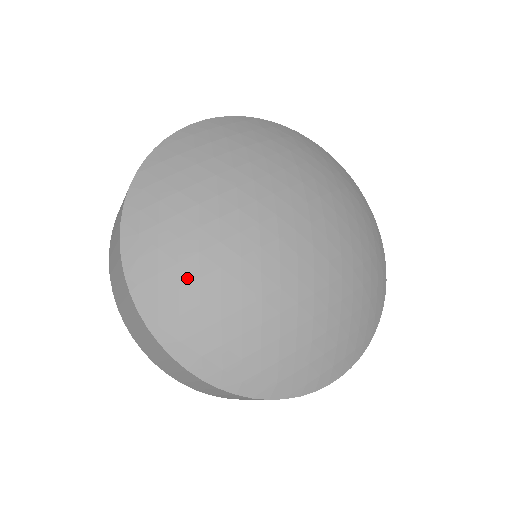
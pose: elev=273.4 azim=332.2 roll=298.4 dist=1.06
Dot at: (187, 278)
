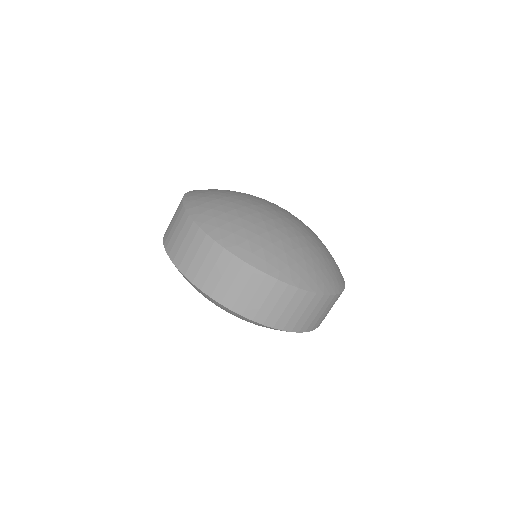
Dot at: (233, 218)
